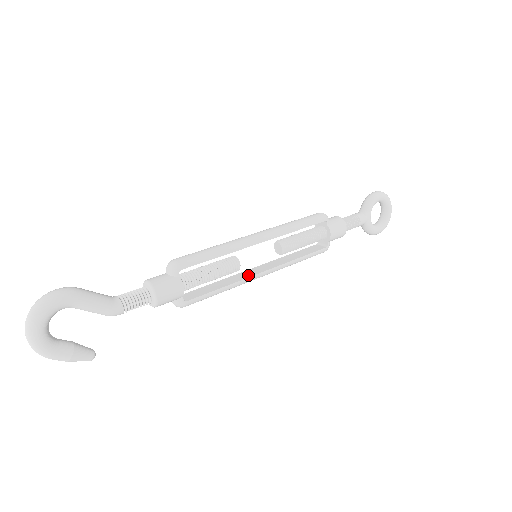
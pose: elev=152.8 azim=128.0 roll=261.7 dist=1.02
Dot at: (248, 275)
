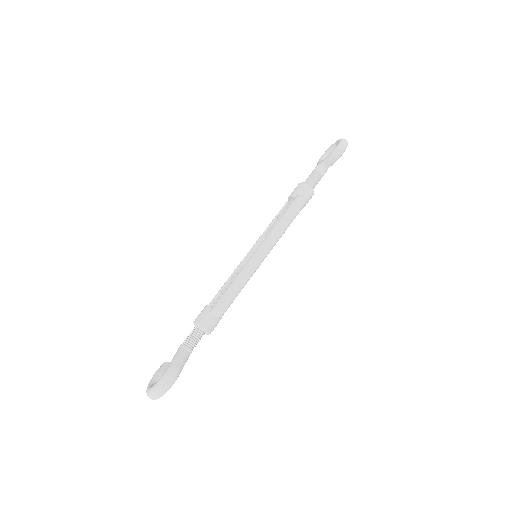
Dot at: occluded
